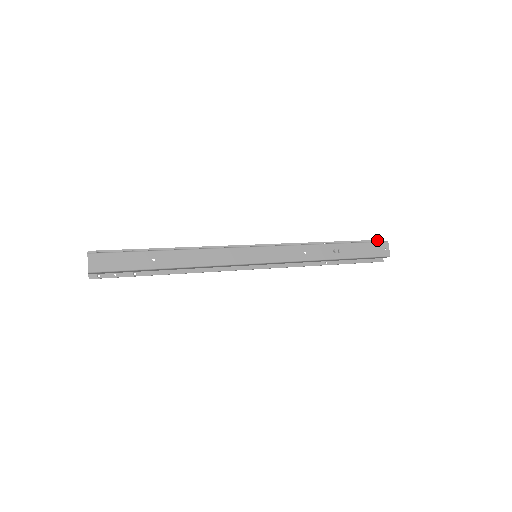
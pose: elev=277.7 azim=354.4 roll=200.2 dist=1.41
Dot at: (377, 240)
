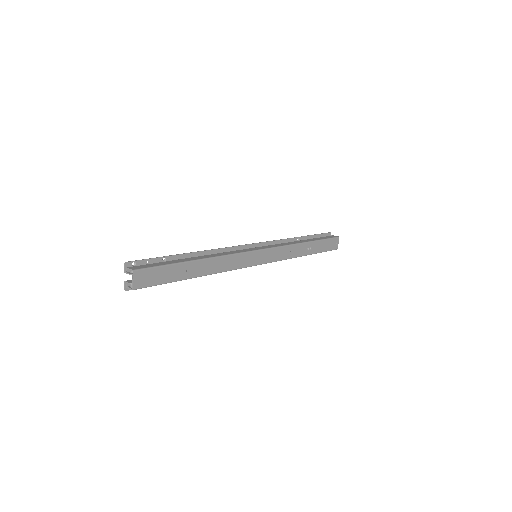
Dot at: (329, 233)
